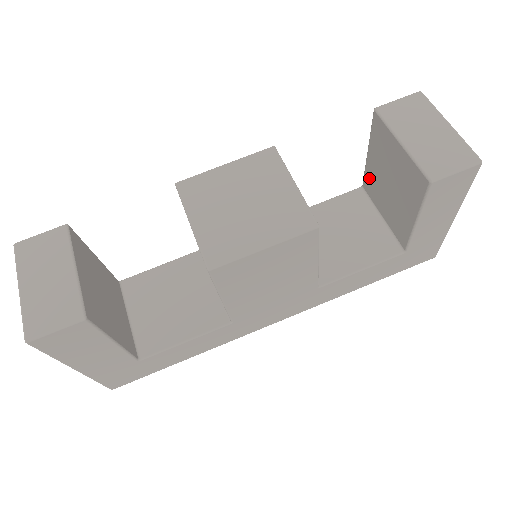
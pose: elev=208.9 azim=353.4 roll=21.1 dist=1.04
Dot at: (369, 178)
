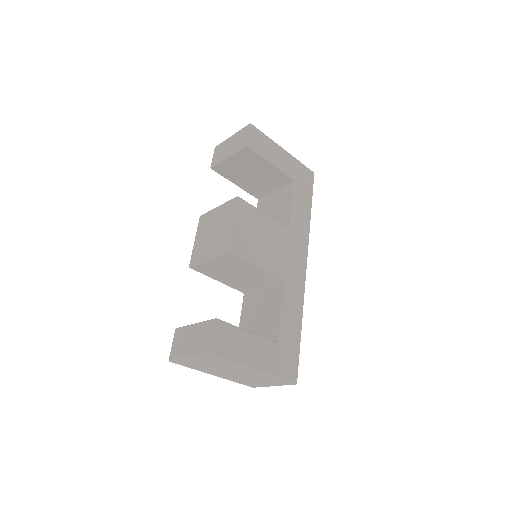
Dot at: (251, 190)
